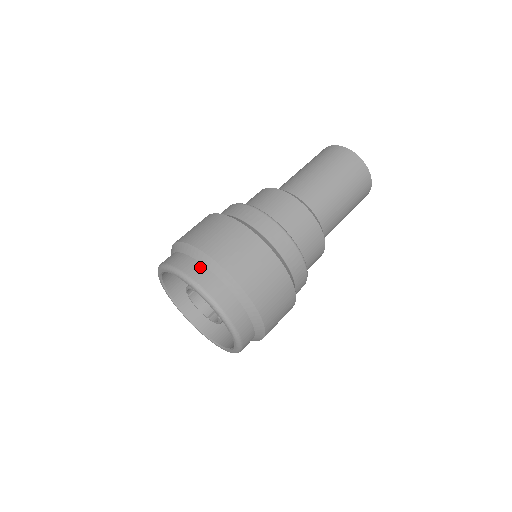
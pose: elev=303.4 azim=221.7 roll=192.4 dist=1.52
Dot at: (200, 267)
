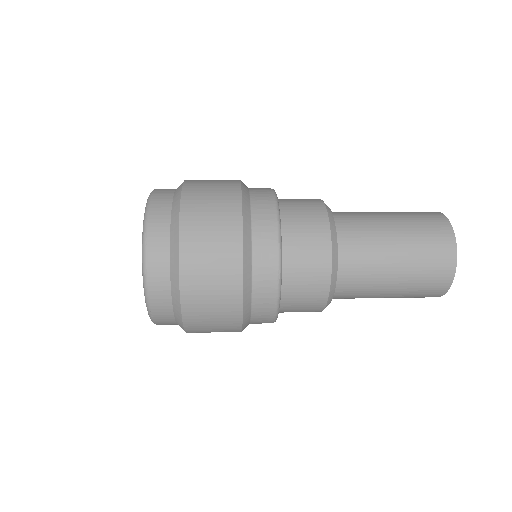
Dot at: occluded
